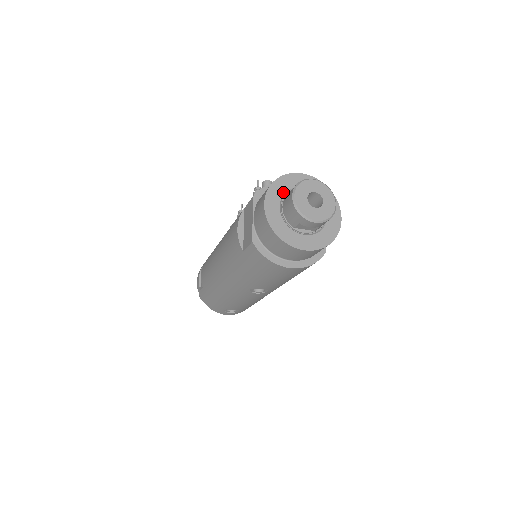
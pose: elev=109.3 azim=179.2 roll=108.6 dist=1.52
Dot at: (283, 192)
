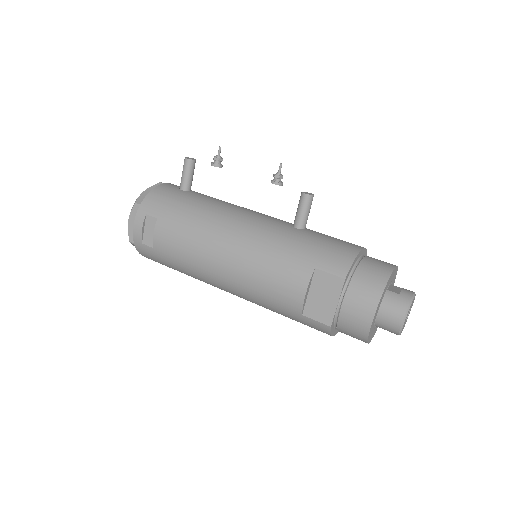
Dot at: (384, 296)
